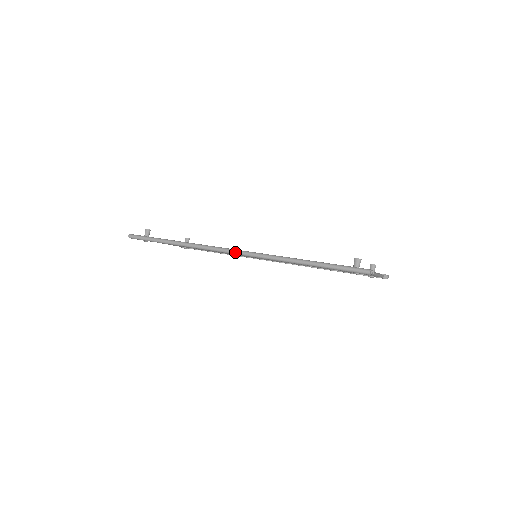
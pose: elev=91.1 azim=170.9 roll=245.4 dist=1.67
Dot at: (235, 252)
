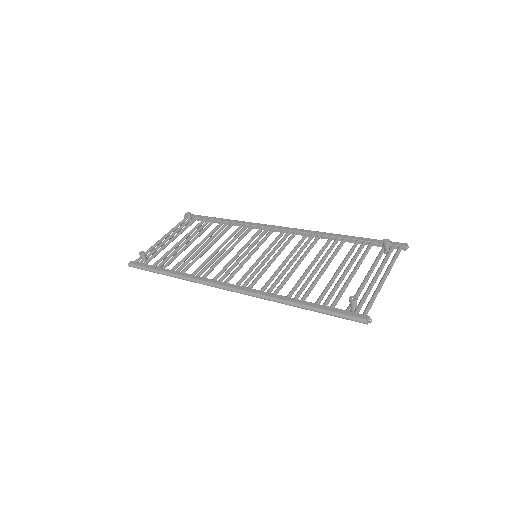
Dot at: (228, 290)
